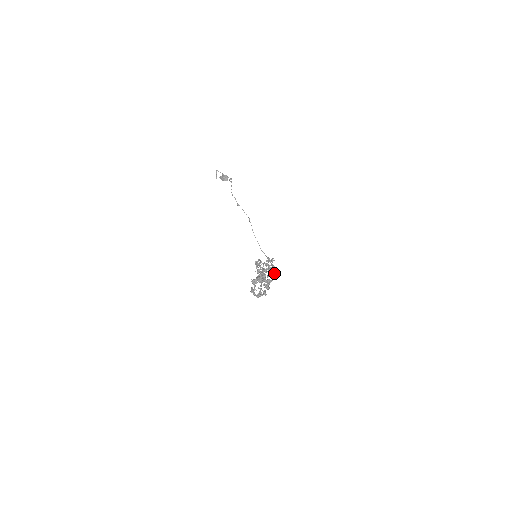
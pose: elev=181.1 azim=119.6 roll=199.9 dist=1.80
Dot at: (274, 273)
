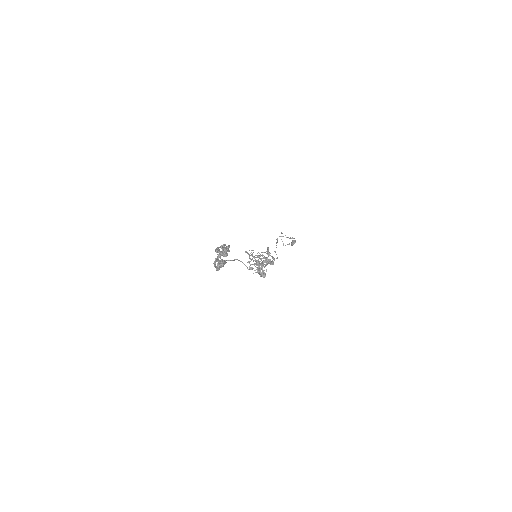
Dot at: (269, 261)
